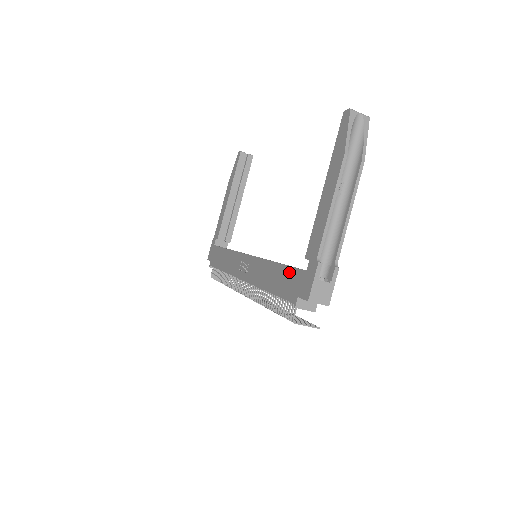
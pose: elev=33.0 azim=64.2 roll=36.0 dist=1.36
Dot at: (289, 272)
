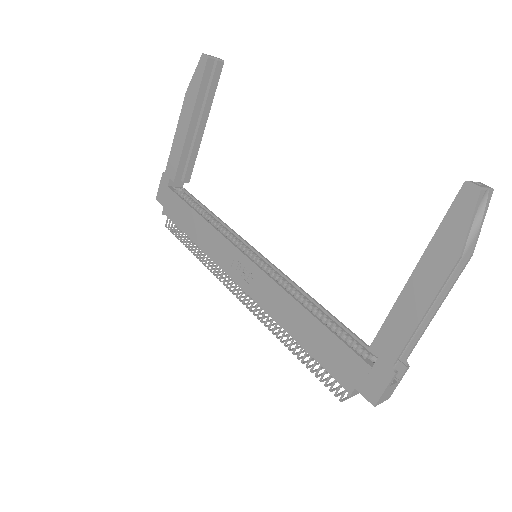
Dot at: (337, 345)
